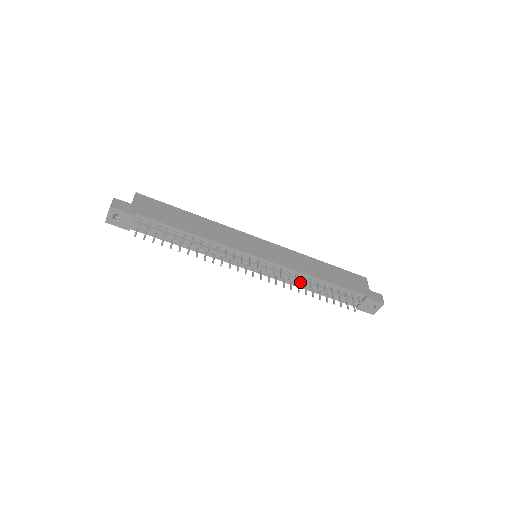
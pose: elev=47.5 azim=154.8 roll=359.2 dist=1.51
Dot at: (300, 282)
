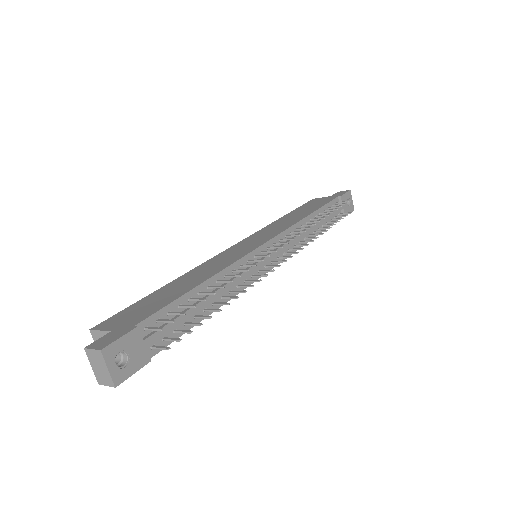
Dot at: (306, 233)
